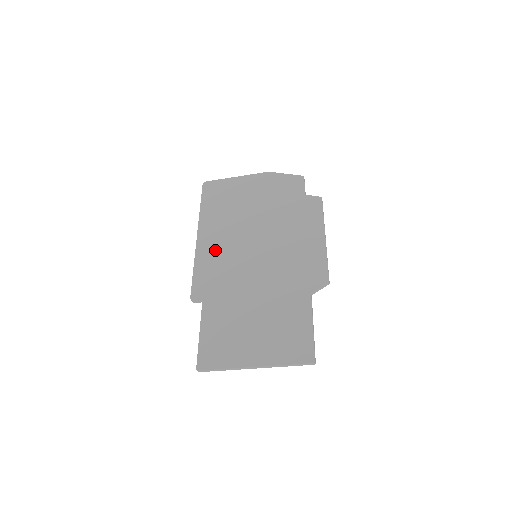
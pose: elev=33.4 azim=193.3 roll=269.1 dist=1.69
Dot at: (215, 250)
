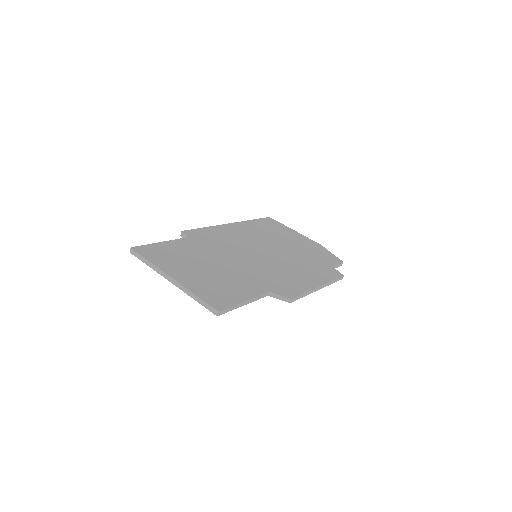
Dot at: (233, 234)
